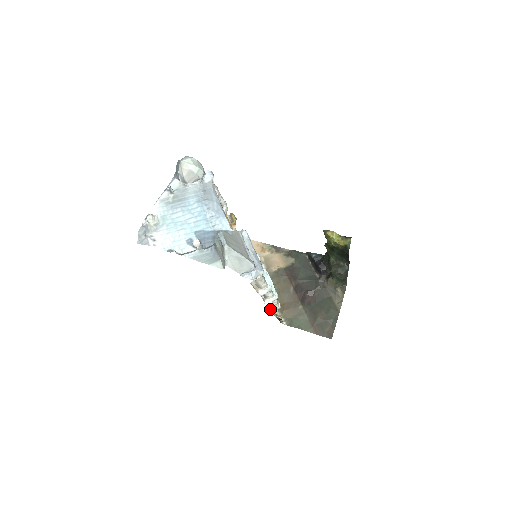
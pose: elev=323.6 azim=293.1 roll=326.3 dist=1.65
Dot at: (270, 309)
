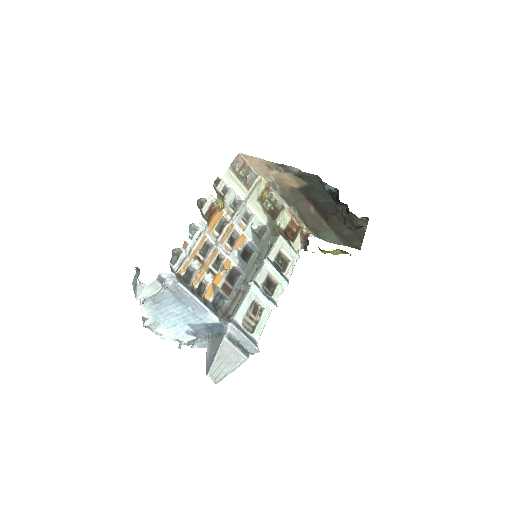
Dot at: occluded
